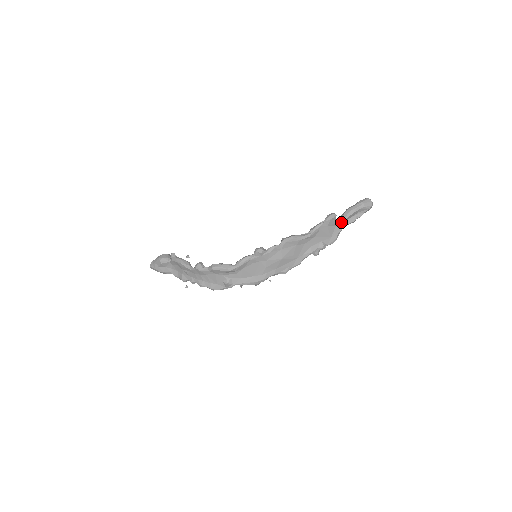
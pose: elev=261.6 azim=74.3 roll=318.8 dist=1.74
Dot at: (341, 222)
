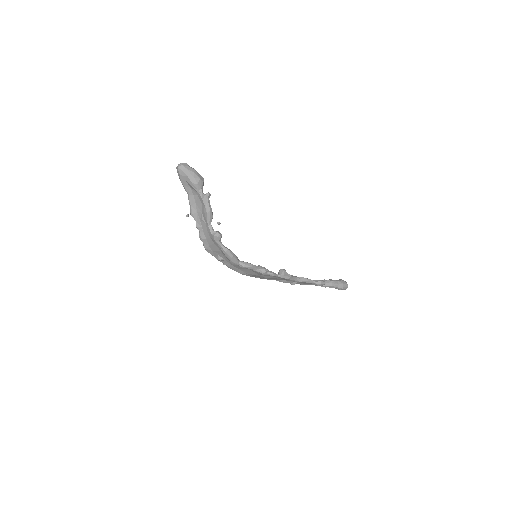
Dot at: occluded
